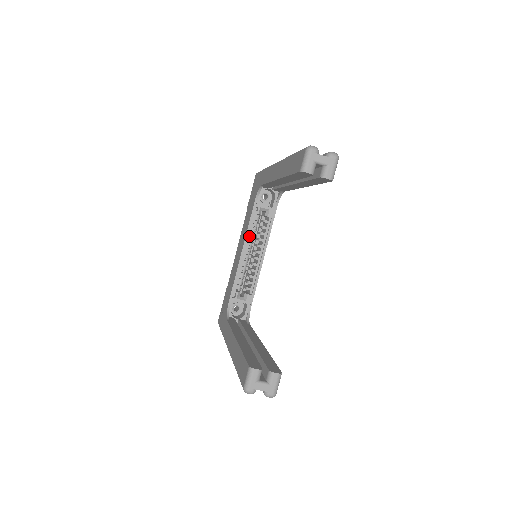
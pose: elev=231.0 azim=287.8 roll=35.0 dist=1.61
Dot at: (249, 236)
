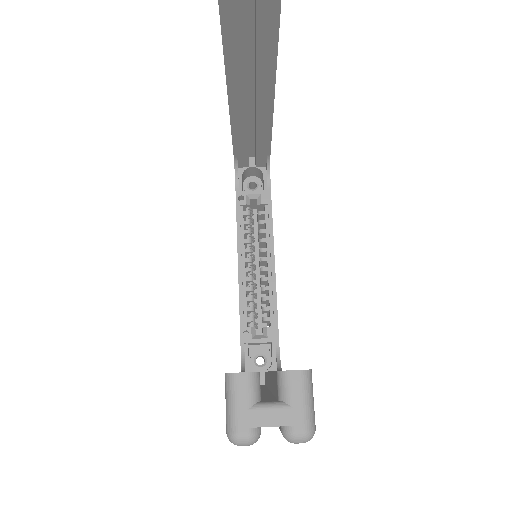
Dot at: (243, 240)
